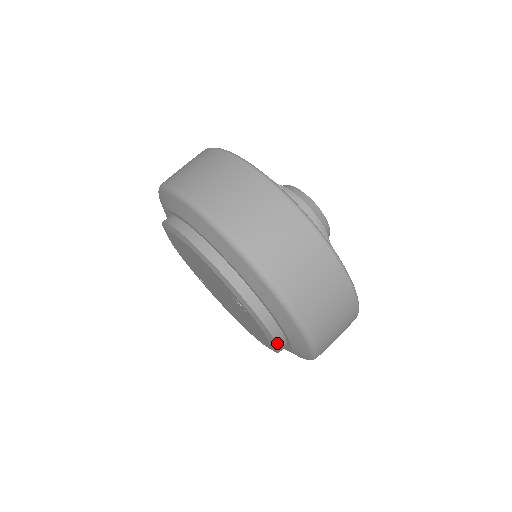
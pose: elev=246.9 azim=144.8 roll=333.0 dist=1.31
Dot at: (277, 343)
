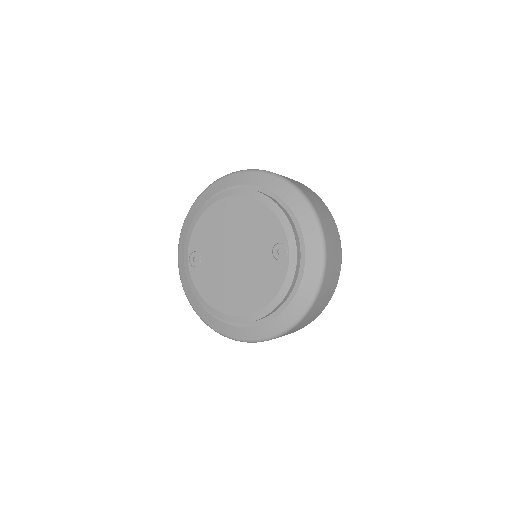
Dot at: (287, 294)
